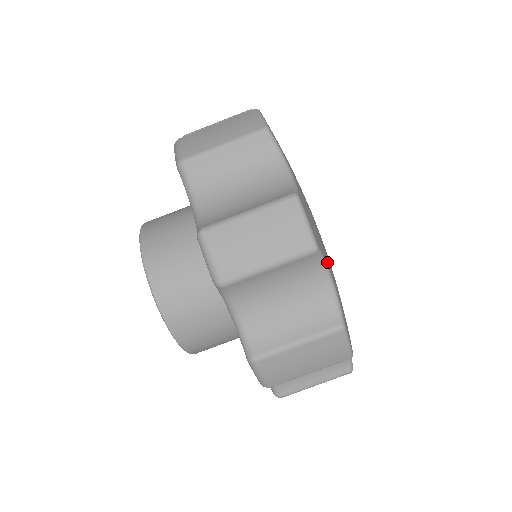
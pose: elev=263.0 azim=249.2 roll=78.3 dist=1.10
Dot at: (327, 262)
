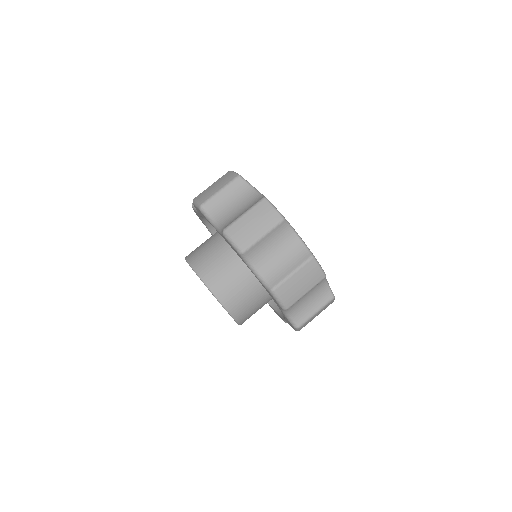
Dot at: (293, 228)
